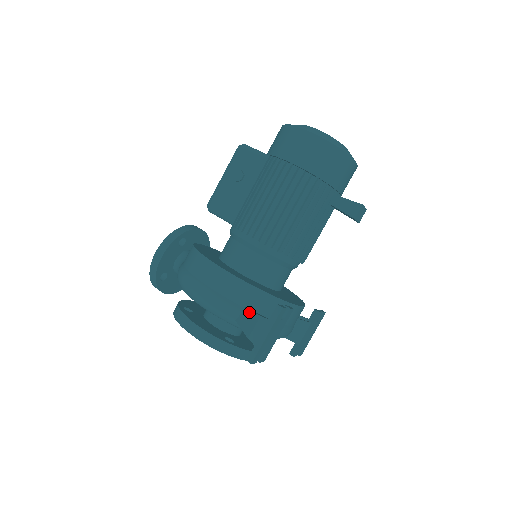
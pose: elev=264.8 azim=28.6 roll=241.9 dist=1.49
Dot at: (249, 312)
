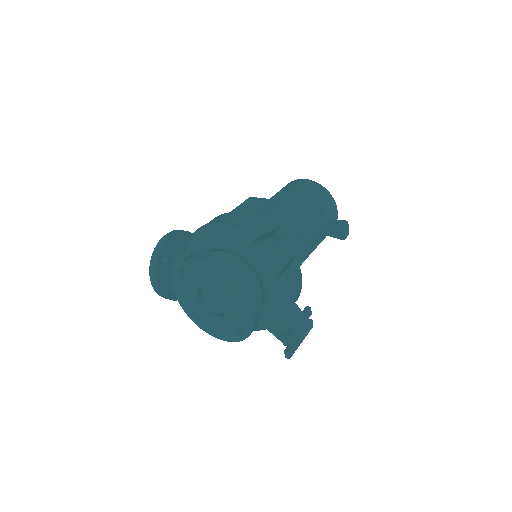
Dot at: (267, 232)
